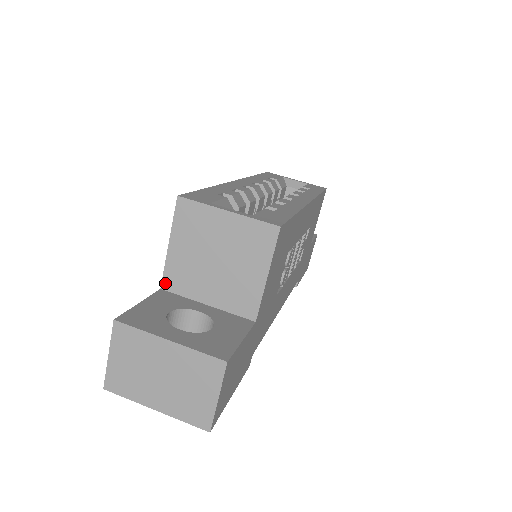
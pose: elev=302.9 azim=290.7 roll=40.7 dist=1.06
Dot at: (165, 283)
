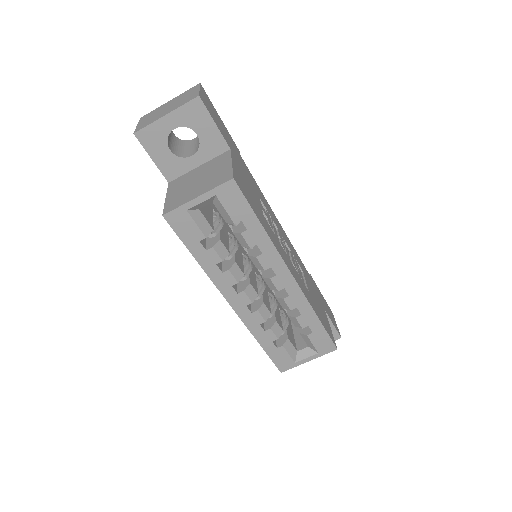
Dot at: occluded
